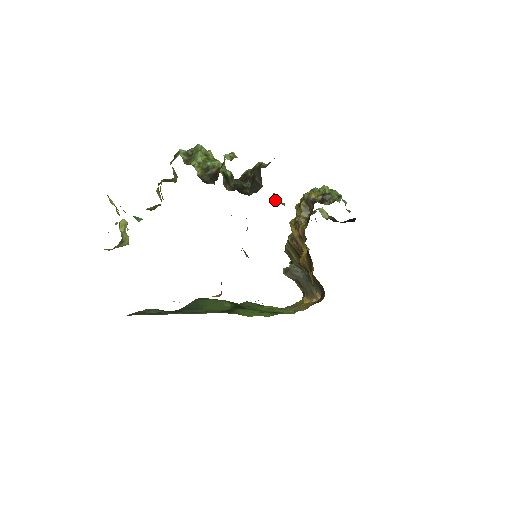
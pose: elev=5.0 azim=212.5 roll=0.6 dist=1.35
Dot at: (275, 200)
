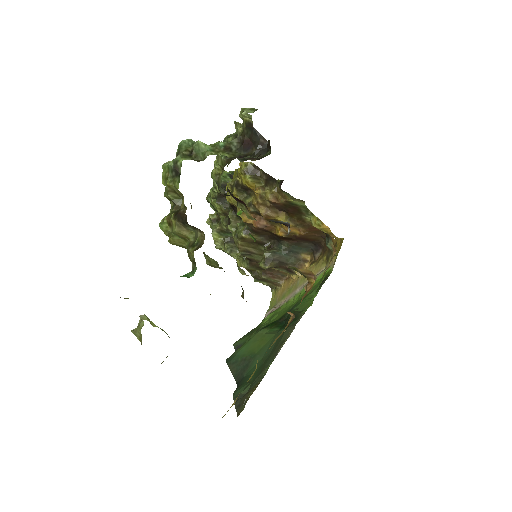
Dot at: occluded
